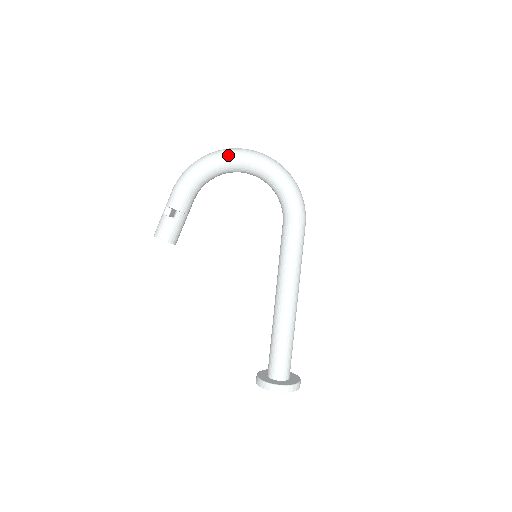
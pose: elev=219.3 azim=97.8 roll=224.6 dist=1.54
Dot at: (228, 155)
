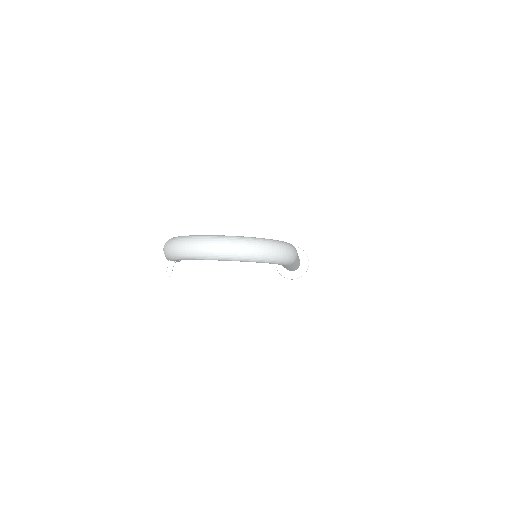
Dot at: (203, 259)
